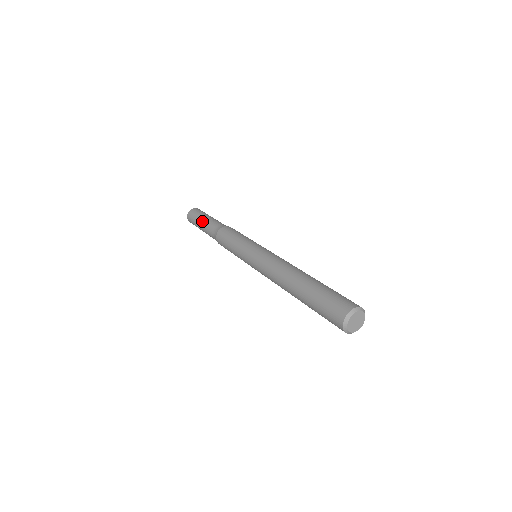
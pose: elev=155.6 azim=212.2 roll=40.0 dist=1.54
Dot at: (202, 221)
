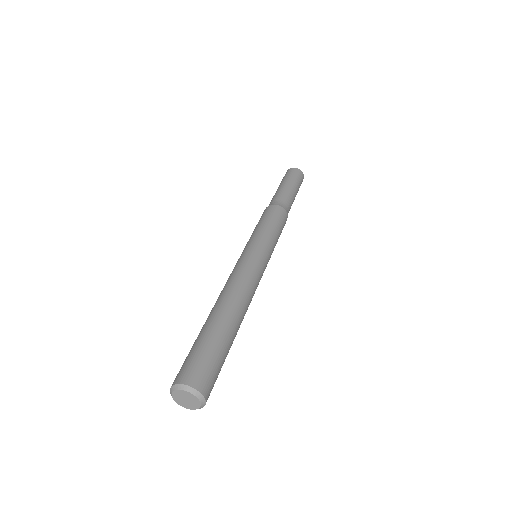
Dot at: occluded
